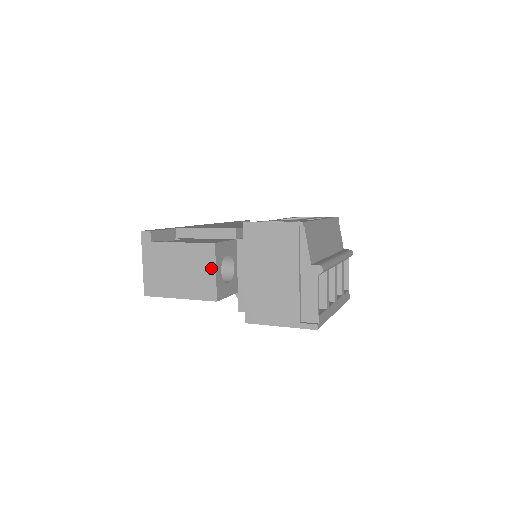
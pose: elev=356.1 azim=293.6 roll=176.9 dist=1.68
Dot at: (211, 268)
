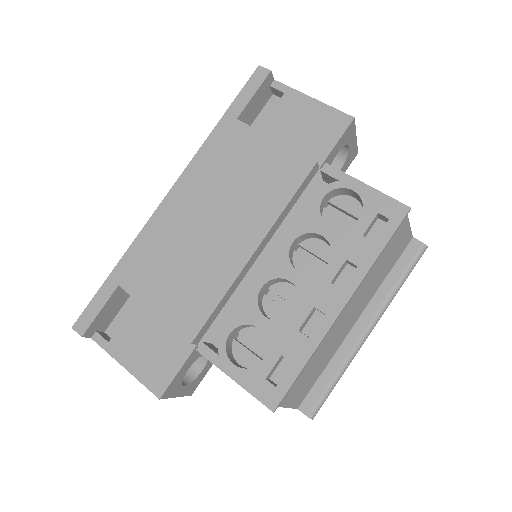
Dot at: occluded
